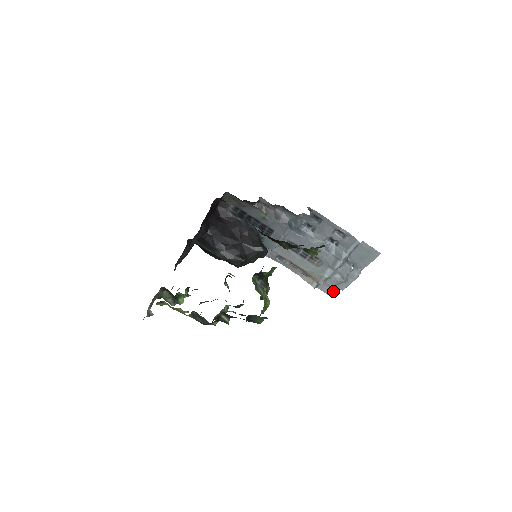
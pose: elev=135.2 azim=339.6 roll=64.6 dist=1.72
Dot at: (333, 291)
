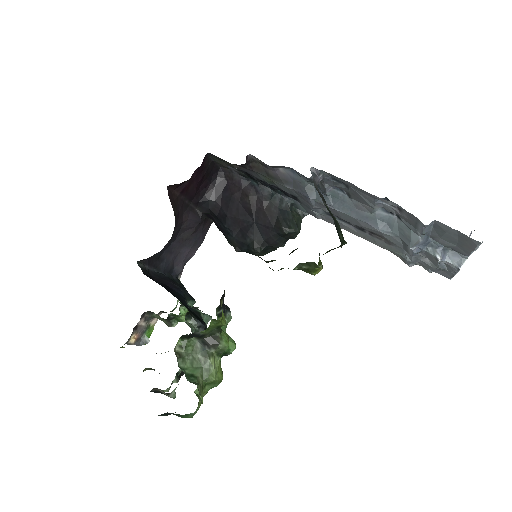
Dot at: occluded
